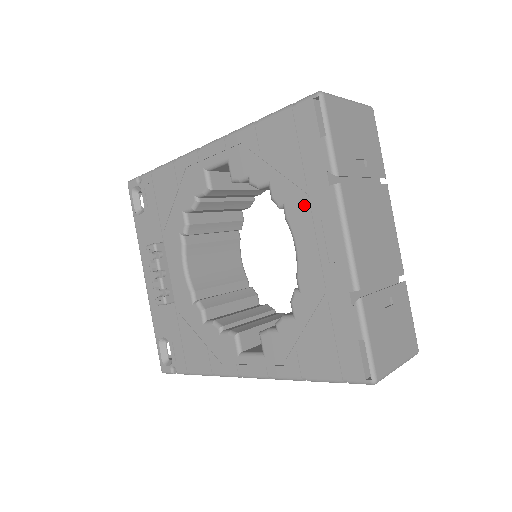
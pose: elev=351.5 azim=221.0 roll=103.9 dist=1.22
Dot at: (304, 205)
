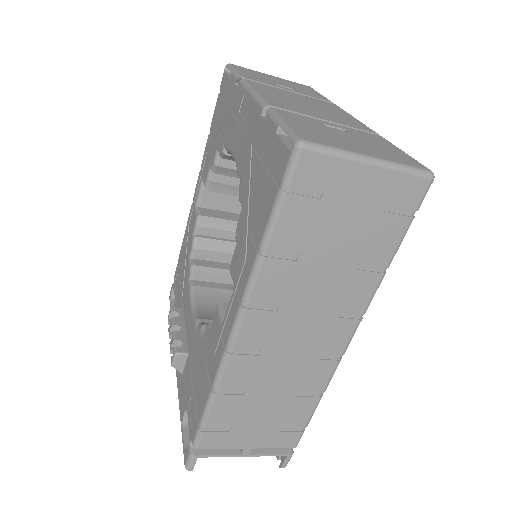
Dot at: (231, 123)
